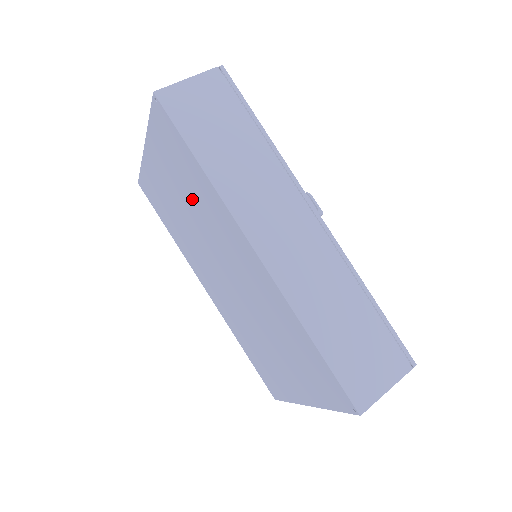
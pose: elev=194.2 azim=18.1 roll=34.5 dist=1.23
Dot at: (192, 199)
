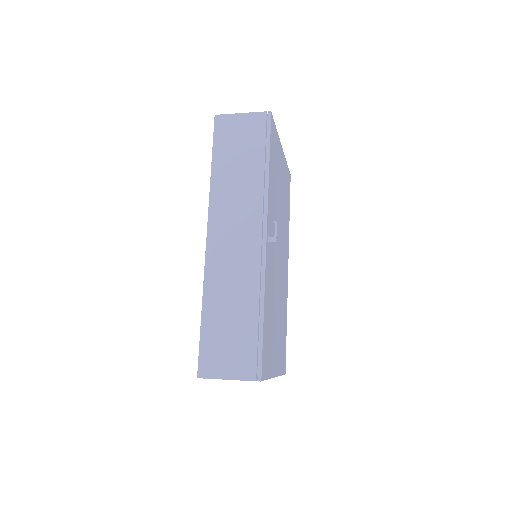
Dot at: occluded
